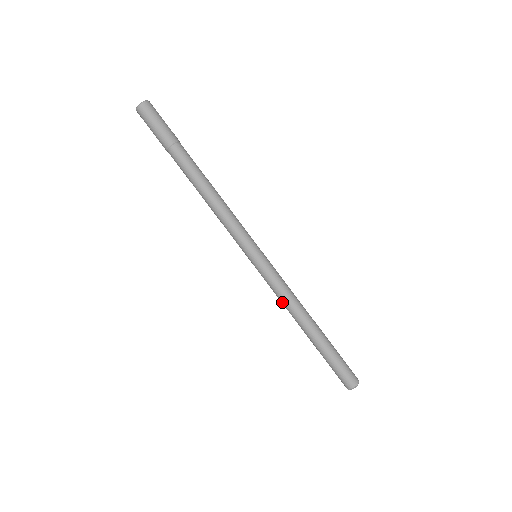
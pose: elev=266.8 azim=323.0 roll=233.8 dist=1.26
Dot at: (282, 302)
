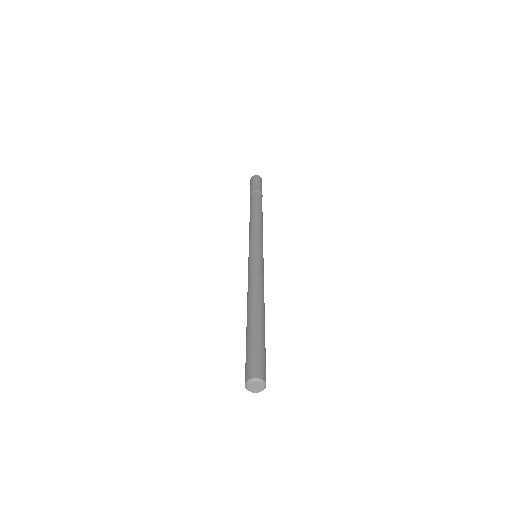
Dot at: (254, 281)
